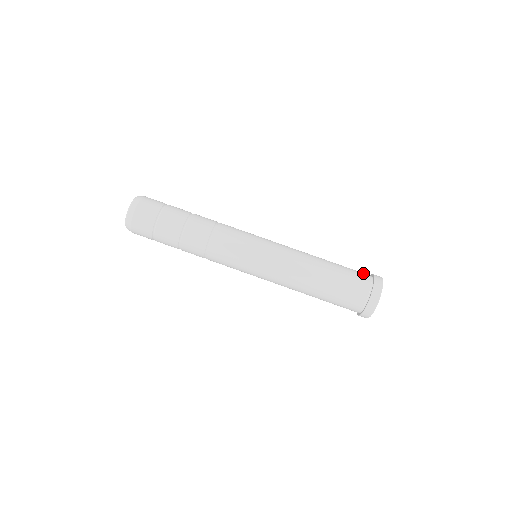
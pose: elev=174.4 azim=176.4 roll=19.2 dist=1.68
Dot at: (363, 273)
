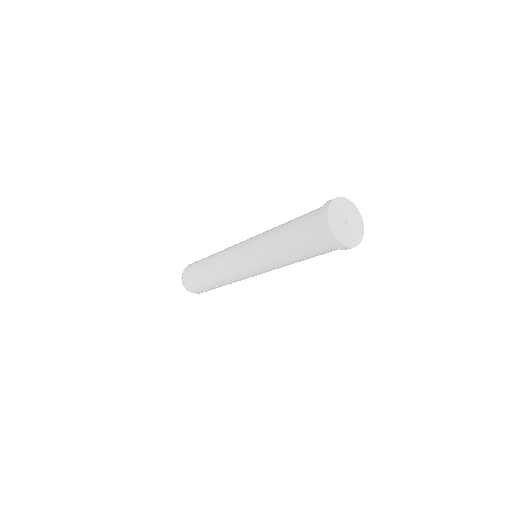
Dot at: occluded
